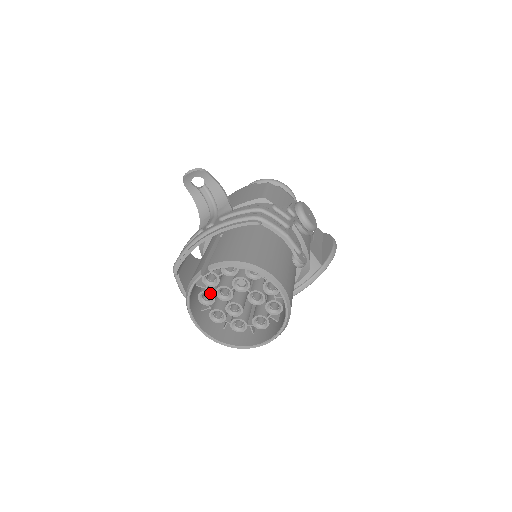
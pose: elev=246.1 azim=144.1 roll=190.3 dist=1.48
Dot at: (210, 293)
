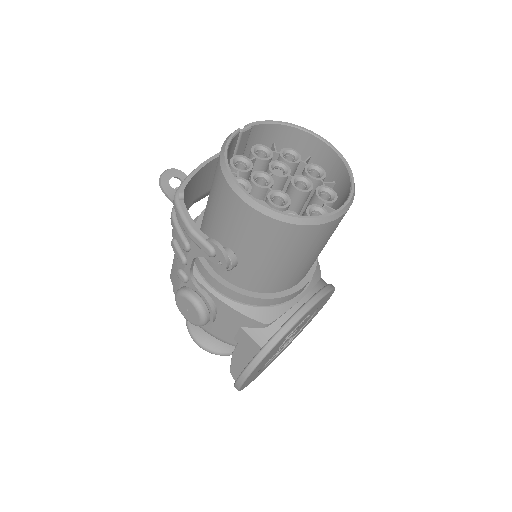
Dot at: (243, 179)
